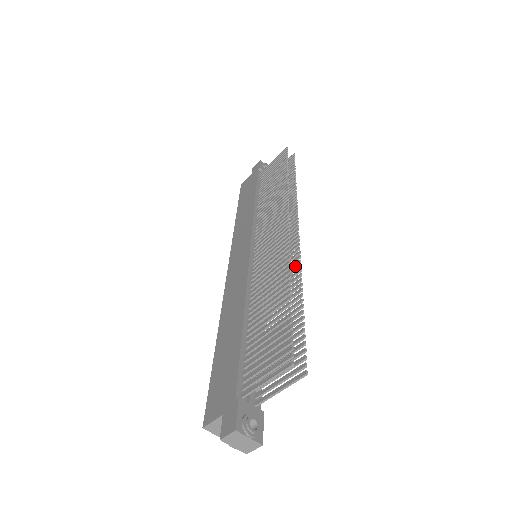
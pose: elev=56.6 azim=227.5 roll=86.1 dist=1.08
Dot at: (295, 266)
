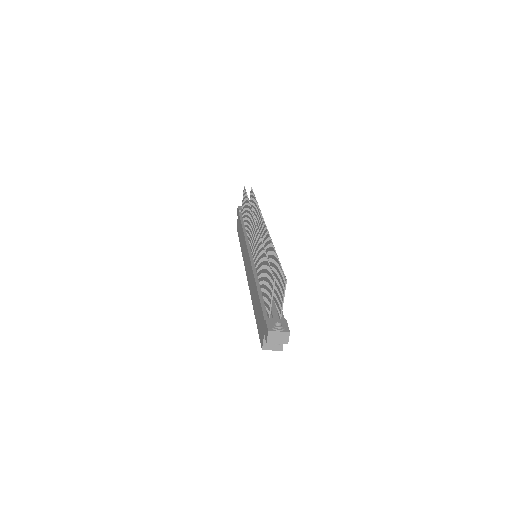
Dot at: (269, 241)
